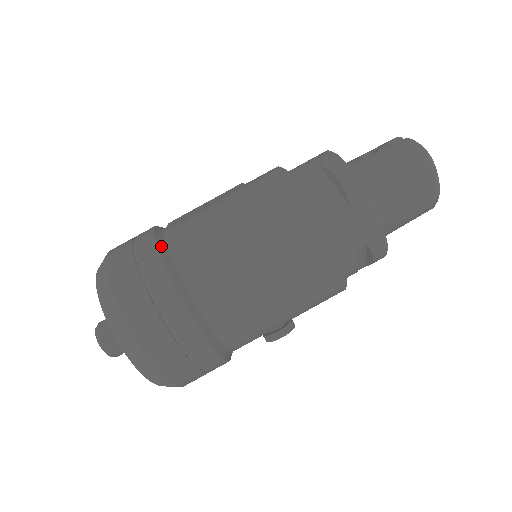
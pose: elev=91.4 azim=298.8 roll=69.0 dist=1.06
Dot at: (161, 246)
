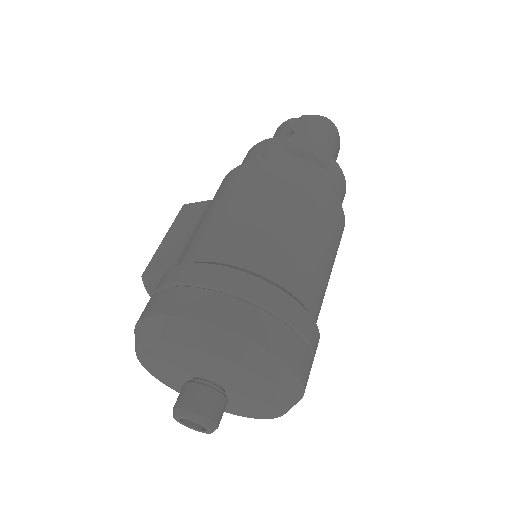
Dot at: (233, 267)
